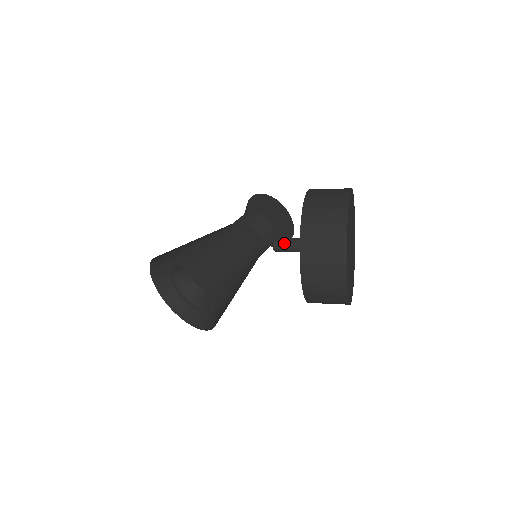
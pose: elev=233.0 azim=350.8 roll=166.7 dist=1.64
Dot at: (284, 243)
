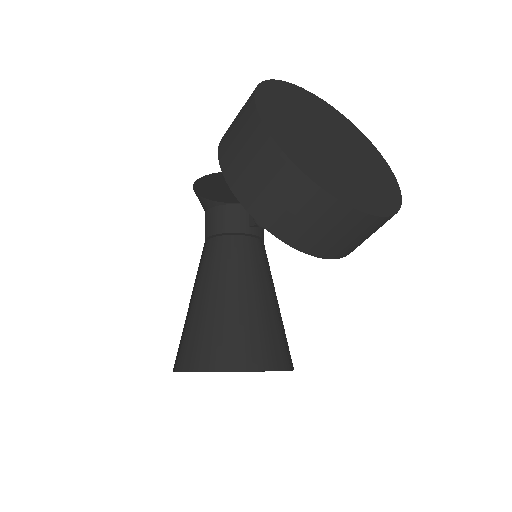
Dot at: occluded
